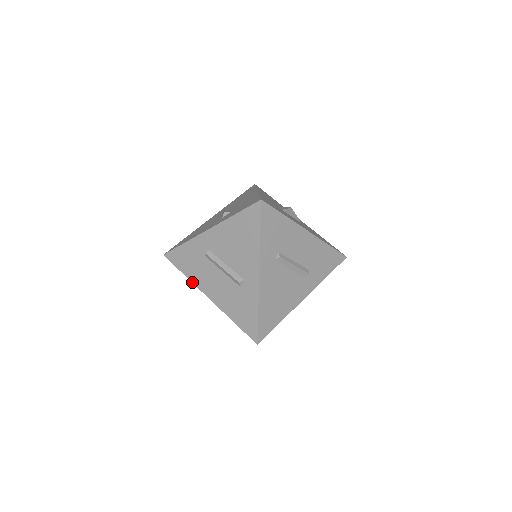
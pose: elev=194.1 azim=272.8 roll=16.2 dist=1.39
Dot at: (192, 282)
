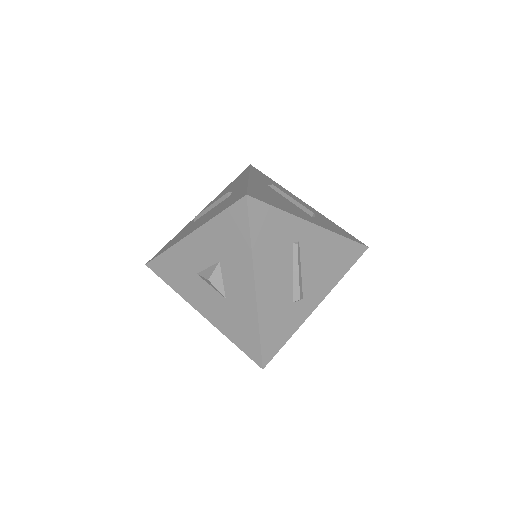
Dot at: (173, 245)
